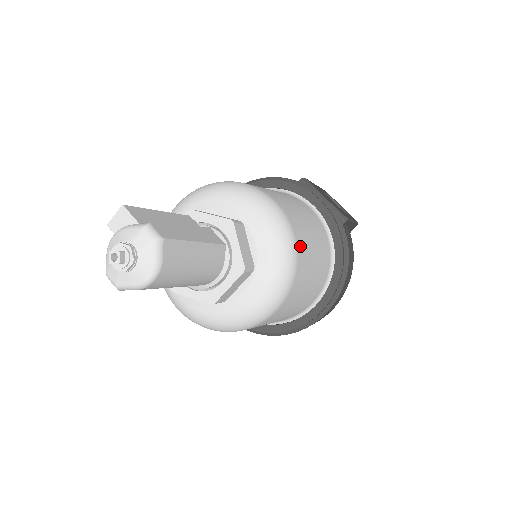
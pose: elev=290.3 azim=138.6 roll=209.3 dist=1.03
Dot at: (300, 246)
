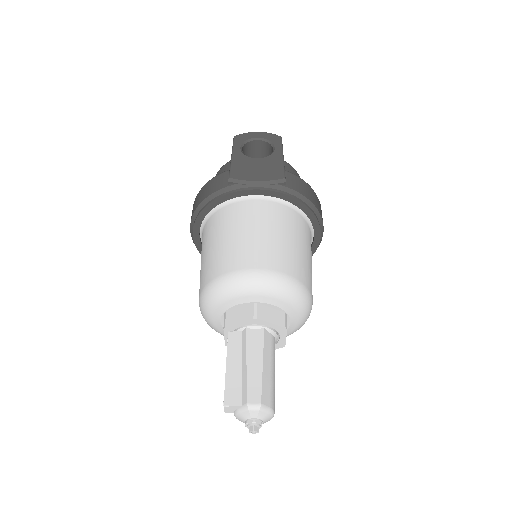
Dot at: (293, 271)
